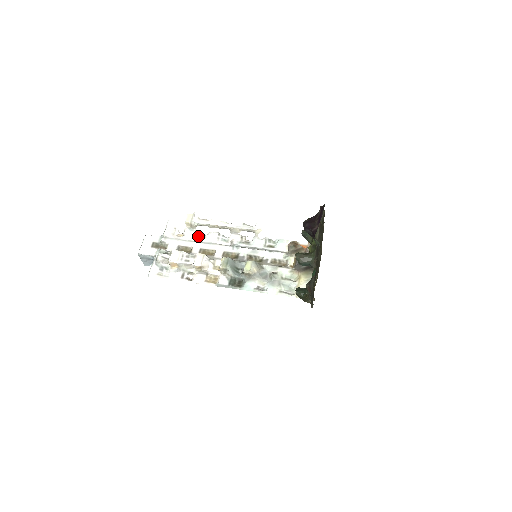
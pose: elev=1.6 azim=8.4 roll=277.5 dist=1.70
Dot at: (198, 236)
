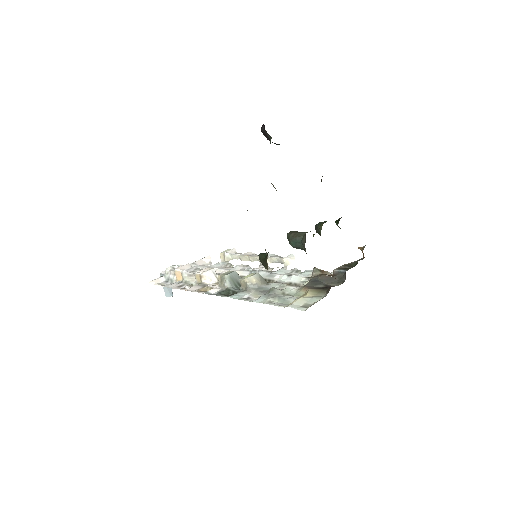
Dot at: (226, 267)
